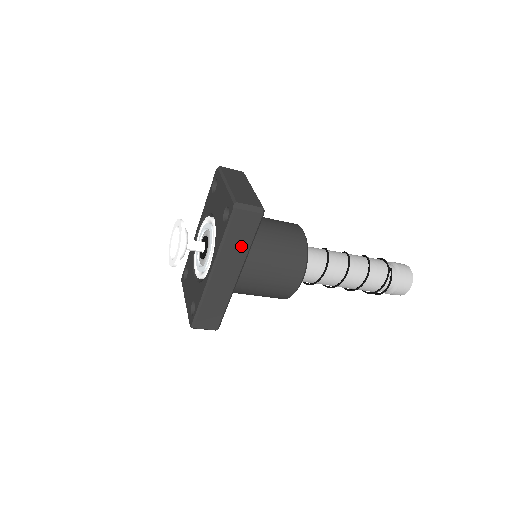
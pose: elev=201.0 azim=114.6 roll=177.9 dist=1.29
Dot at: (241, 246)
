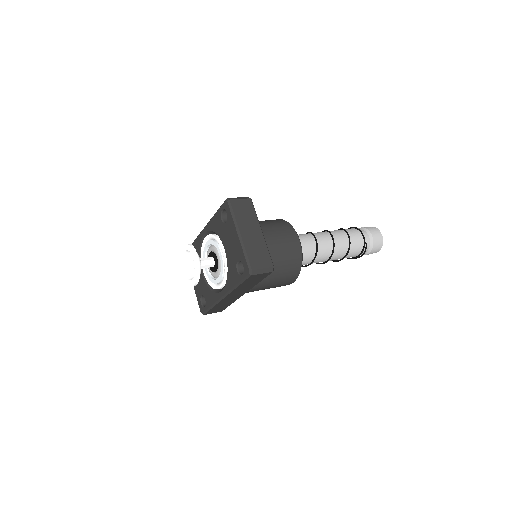
Dot at: (250, 285)
